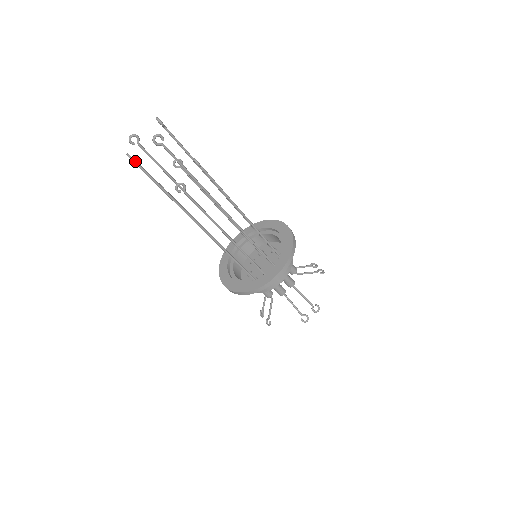
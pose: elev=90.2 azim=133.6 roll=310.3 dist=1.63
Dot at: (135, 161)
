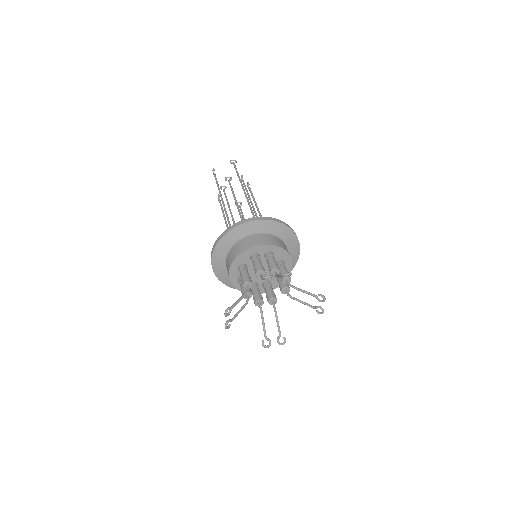
Dot at: occluded
